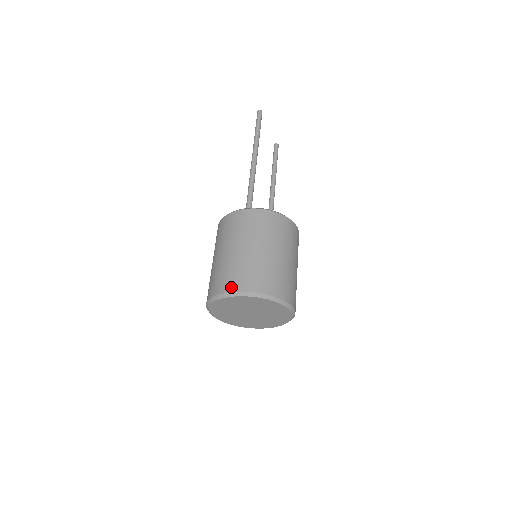
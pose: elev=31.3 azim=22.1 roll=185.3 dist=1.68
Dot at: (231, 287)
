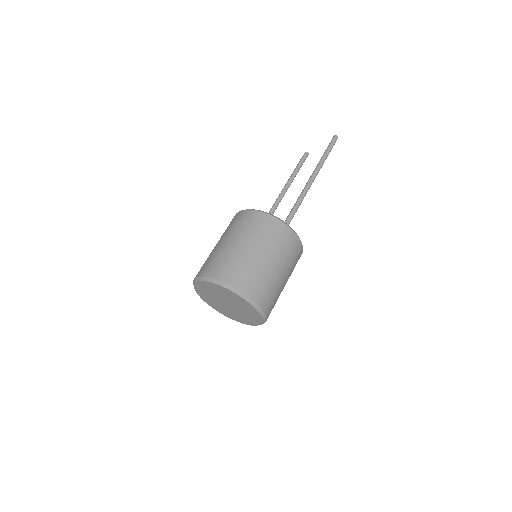
Dot at: (252, 294)
